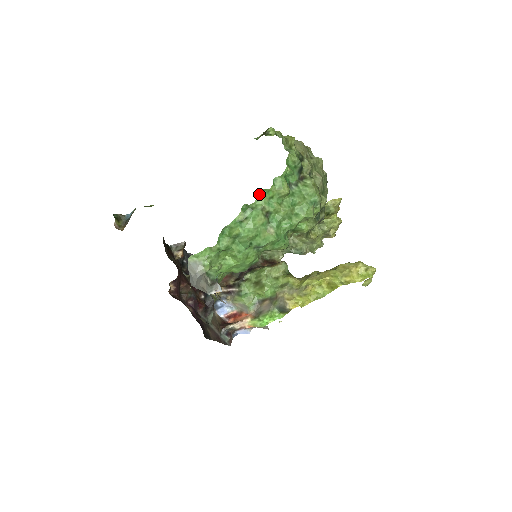
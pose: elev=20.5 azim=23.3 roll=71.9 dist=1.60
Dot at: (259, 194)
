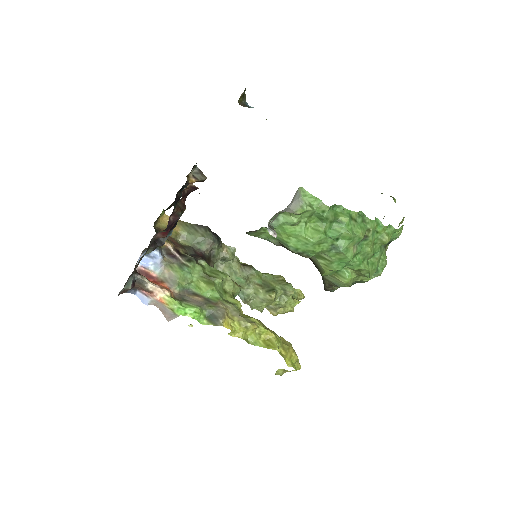
Dot at: (376, 219)
